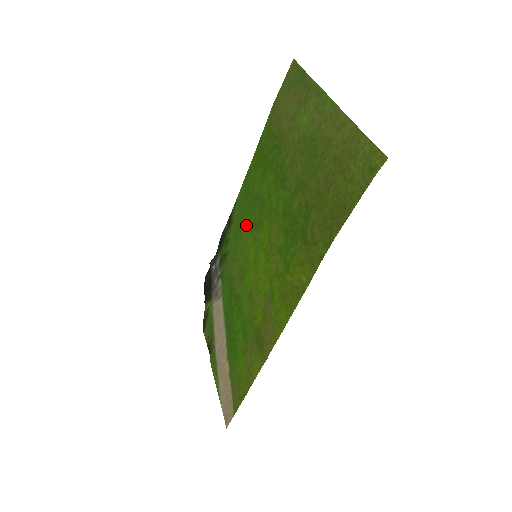
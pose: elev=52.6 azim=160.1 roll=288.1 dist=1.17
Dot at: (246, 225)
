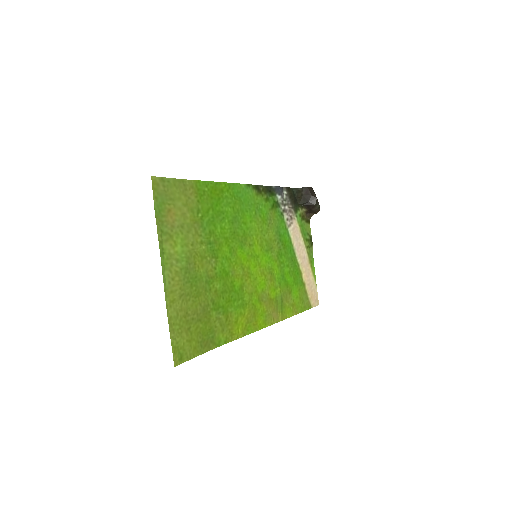
Dot at: (250, 221)
